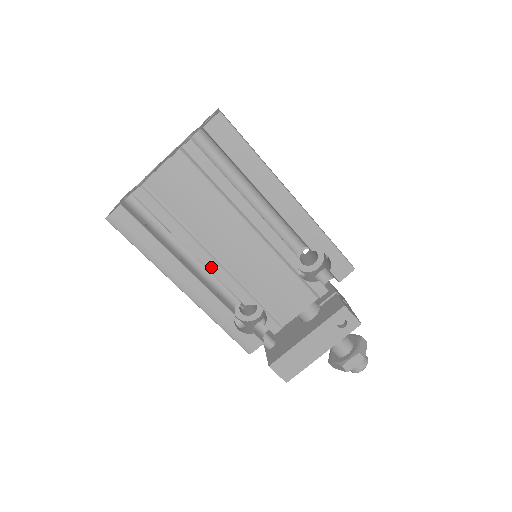
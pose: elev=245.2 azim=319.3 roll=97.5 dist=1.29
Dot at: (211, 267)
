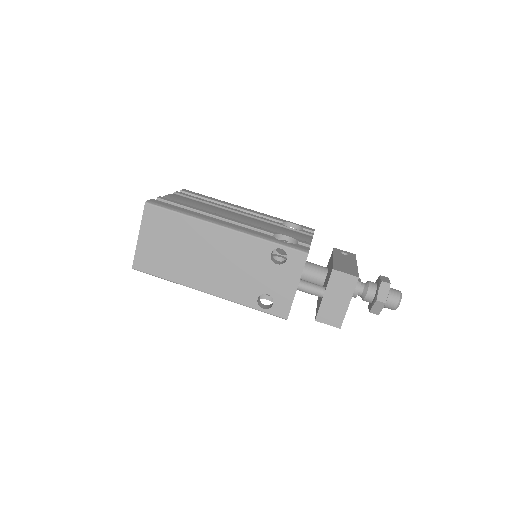
Dot at: (233, 220)
